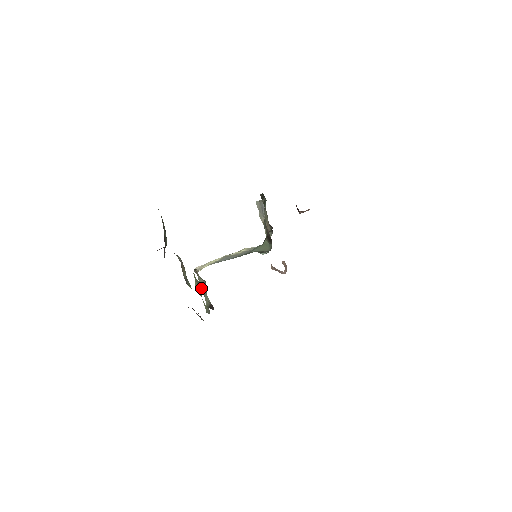
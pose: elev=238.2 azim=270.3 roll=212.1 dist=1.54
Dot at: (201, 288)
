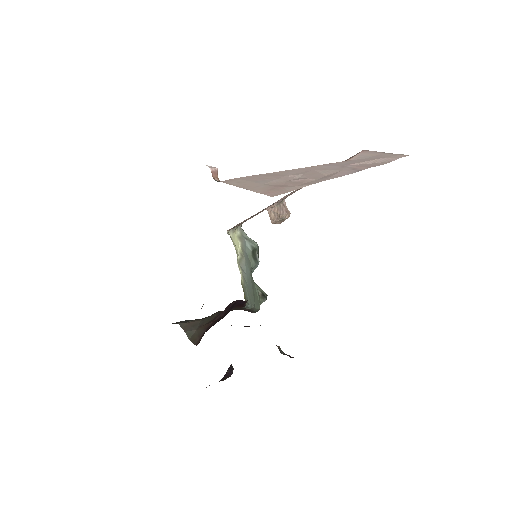
Dot at: occluded
